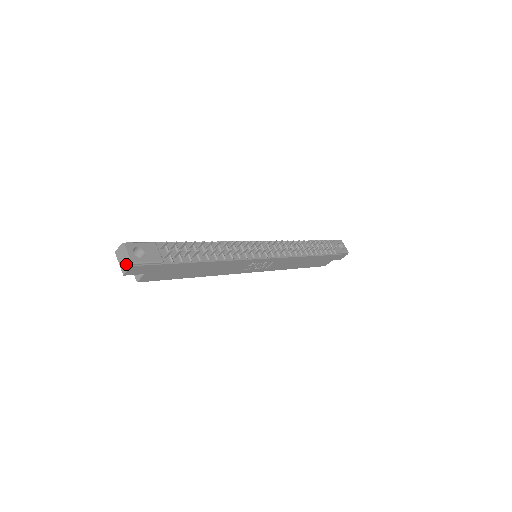
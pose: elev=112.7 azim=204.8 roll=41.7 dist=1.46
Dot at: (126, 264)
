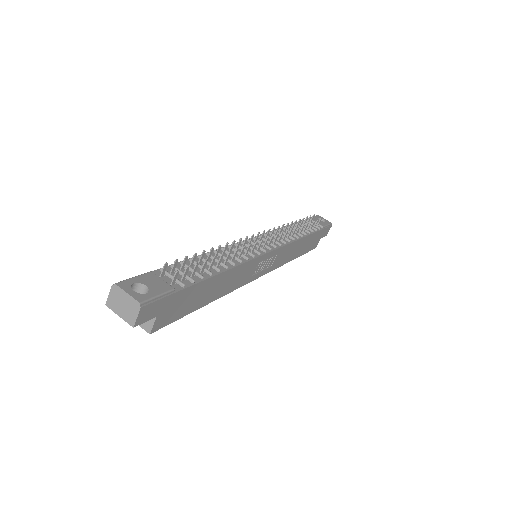
Dot at: (131, 310)
